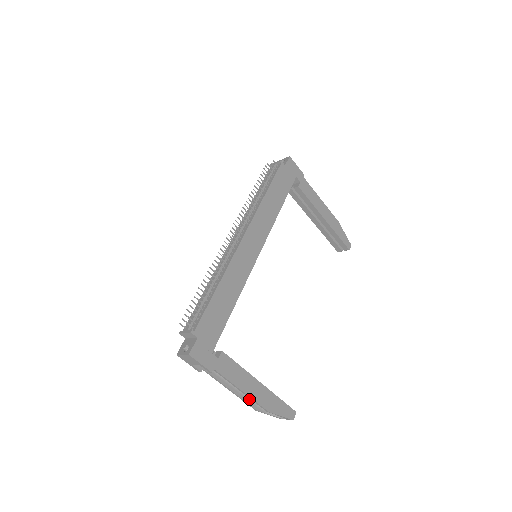
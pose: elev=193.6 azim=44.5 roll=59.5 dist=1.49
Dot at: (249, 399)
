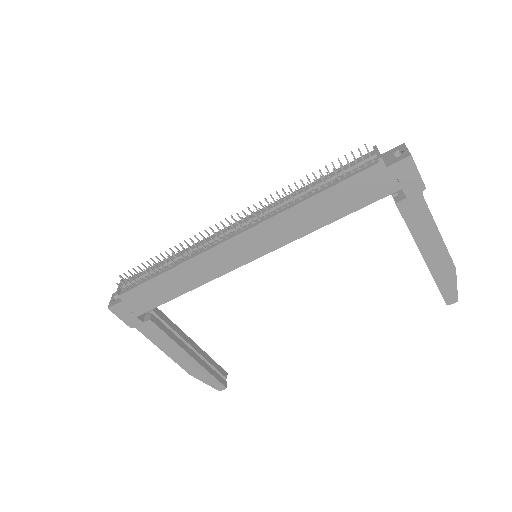
Dot at: occluded
